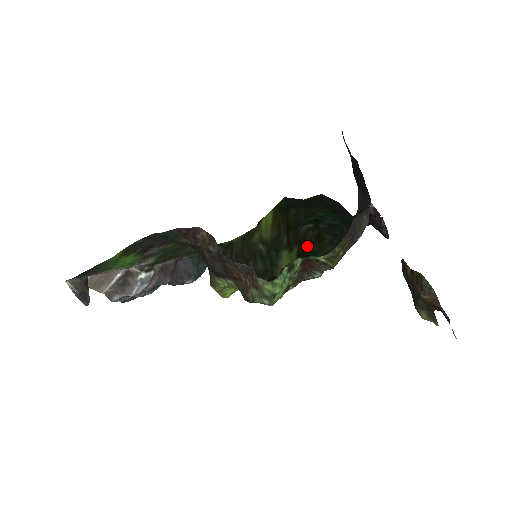
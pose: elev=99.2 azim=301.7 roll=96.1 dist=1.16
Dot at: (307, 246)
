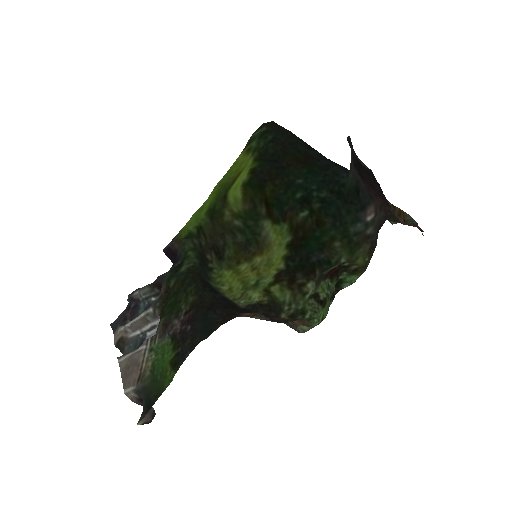
Dot at: (308, 233)
